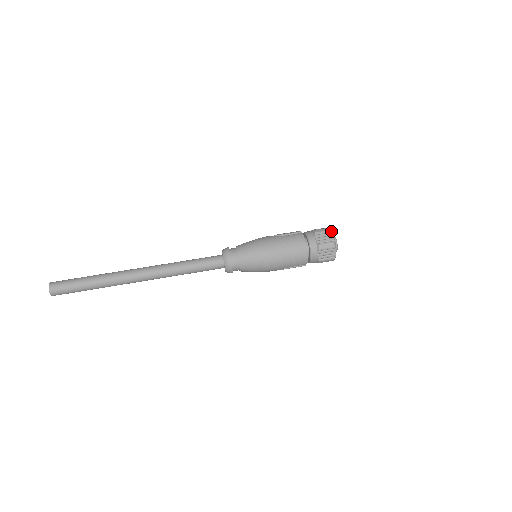
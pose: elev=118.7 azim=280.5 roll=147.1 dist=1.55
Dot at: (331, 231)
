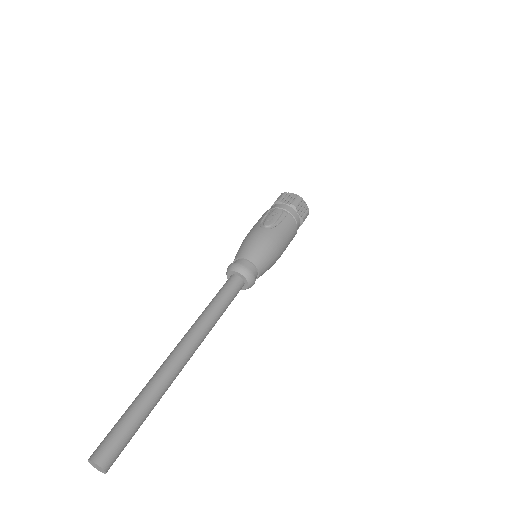
Dot at: occluded
